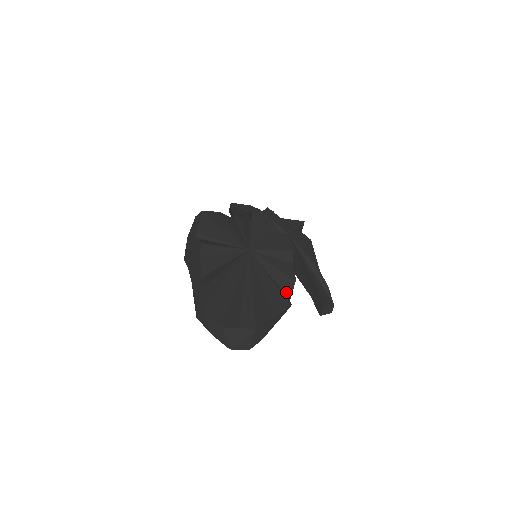
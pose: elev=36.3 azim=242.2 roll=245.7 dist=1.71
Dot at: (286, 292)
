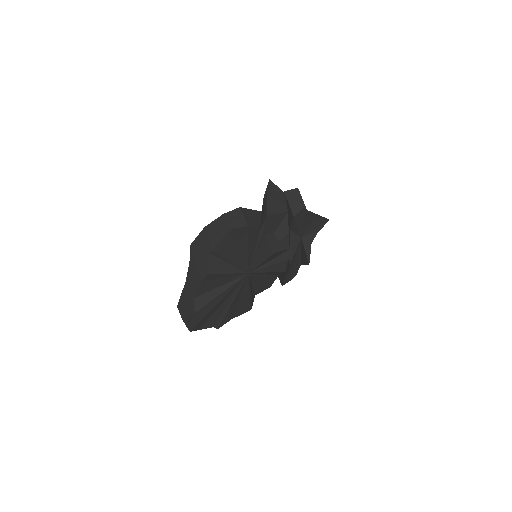
Dot at: (256, 292)
